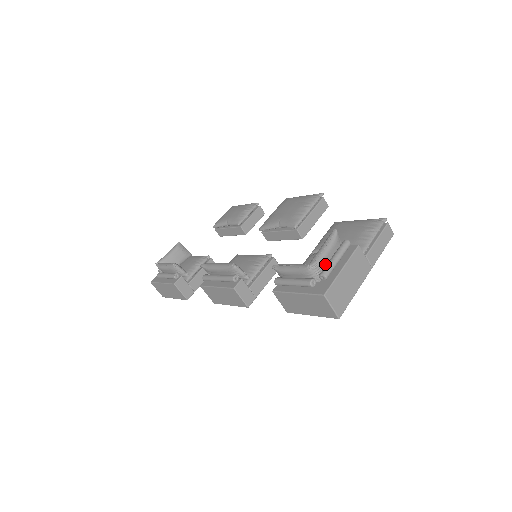
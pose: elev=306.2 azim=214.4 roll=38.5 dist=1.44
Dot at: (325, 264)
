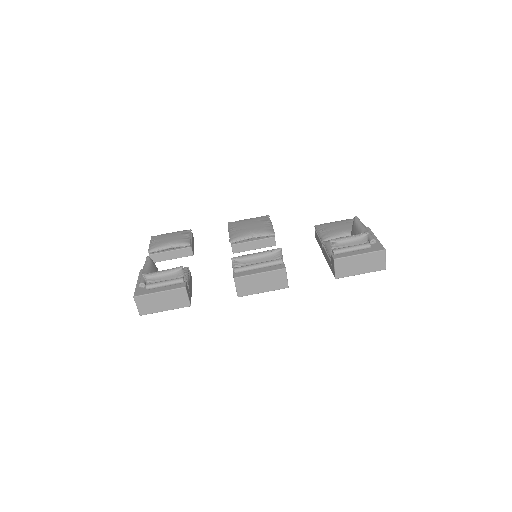
Dot at: occluded
